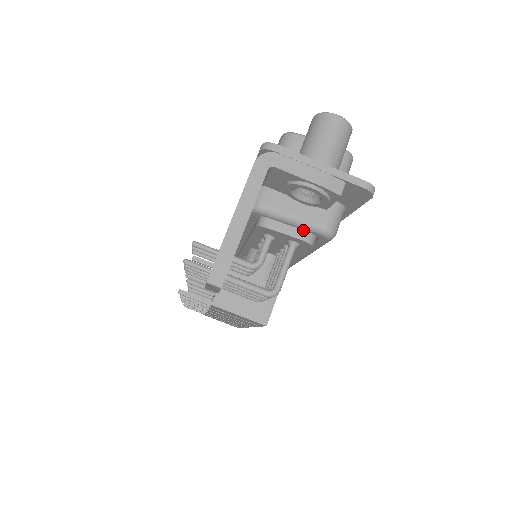
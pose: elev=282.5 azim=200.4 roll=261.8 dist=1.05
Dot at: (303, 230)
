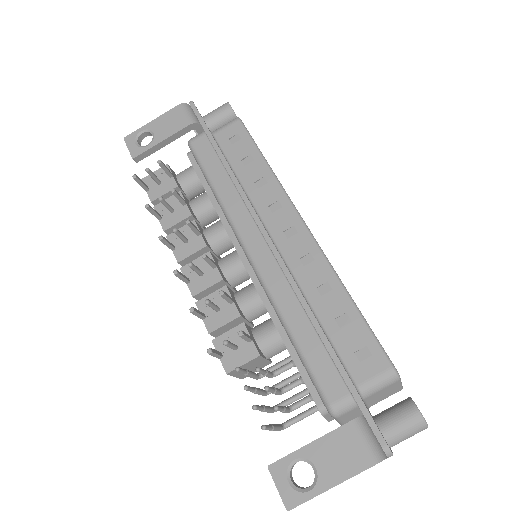
Dot at: occluded
